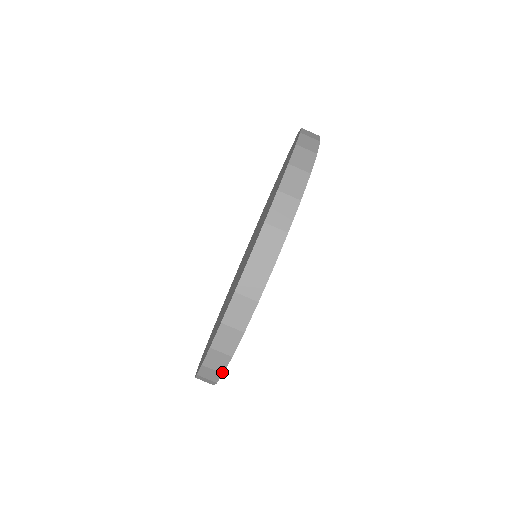
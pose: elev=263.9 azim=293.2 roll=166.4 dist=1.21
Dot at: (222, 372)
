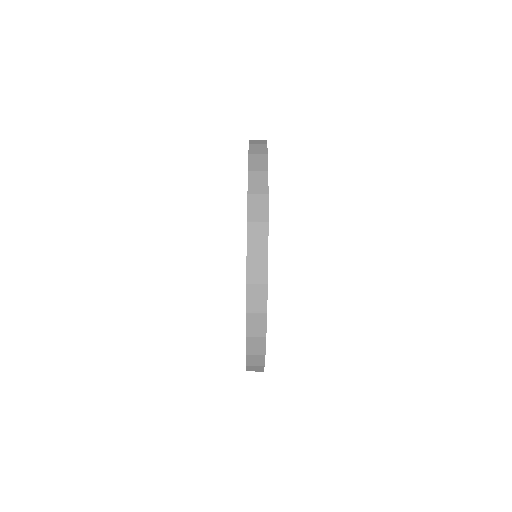
Dot at: occluded
